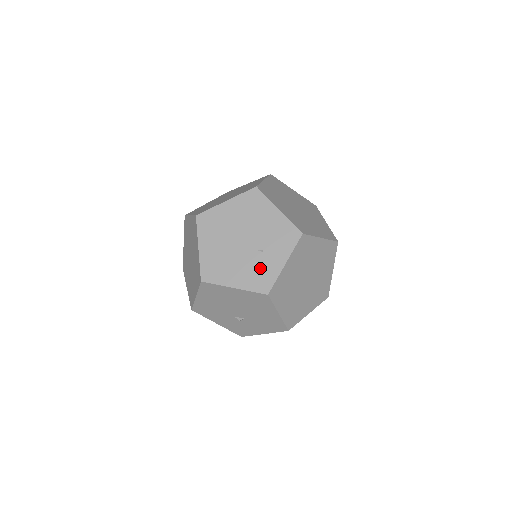
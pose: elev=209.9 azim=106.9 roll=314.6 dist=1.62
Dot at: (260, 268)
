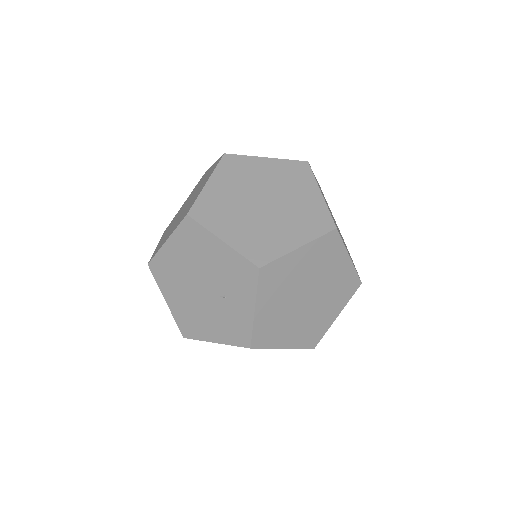
Dot at: (231, 318)
